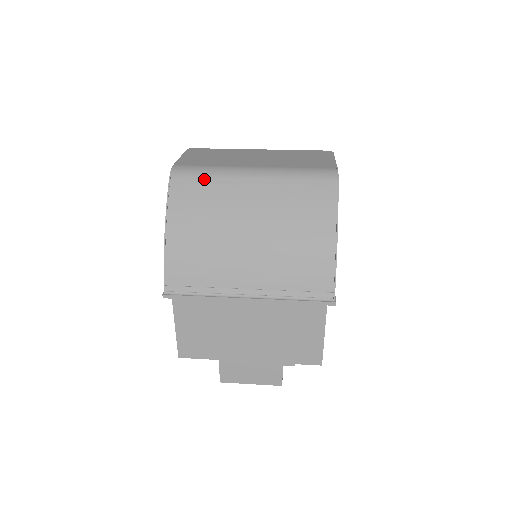
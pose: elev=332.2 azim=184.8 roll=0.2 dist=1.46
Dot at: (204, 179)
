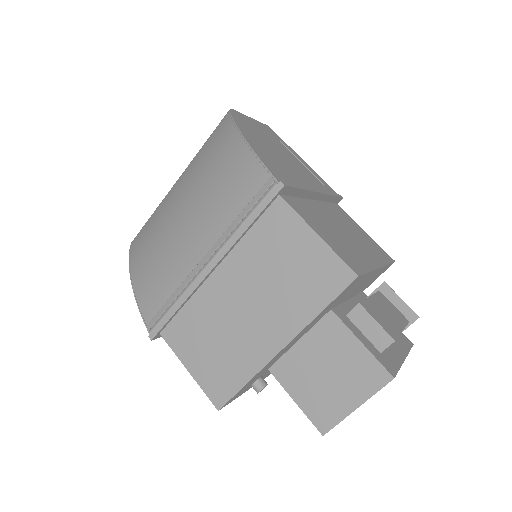
Dot at: (148, 221)
